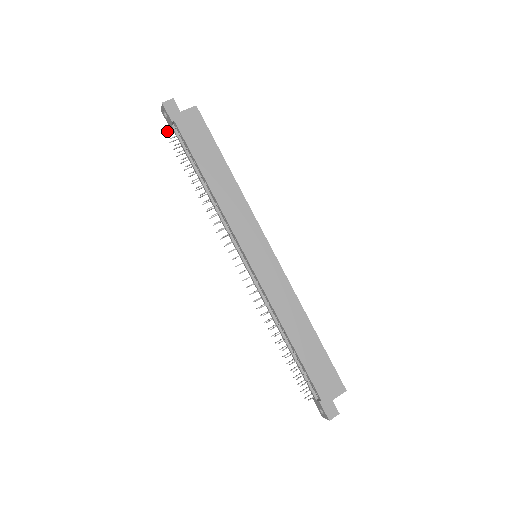
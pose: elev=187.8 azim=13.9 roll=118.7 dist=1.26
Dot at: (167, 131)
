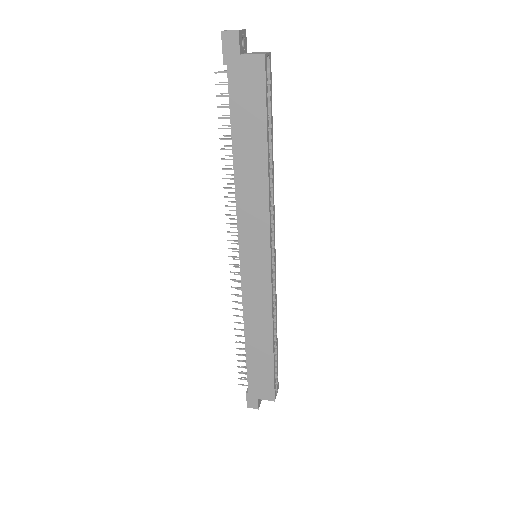
Dot at: (215, 72)
